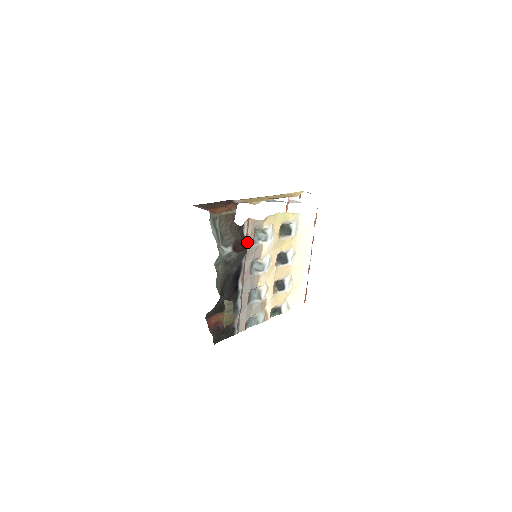
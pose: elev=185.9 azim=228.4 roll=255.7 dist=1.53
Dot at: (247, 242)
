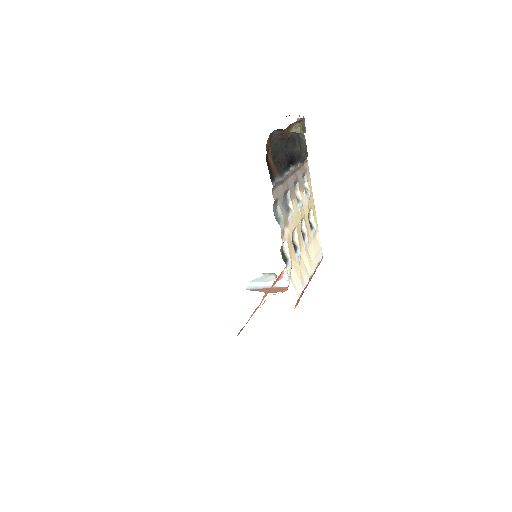
Dot at: (301, 167)
